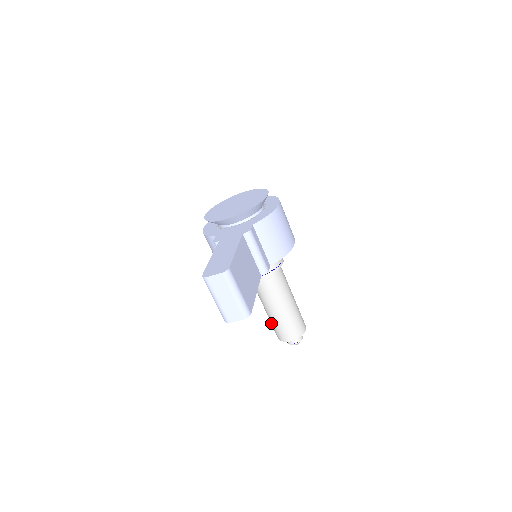
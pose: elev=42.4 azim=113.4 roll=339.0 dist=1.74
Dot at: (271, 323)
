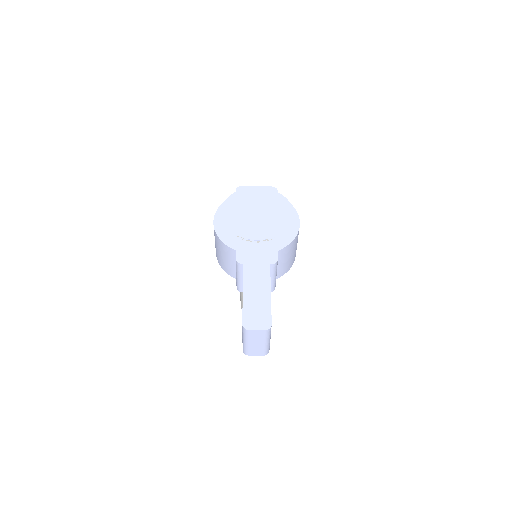
Dot at: (242, 300)
